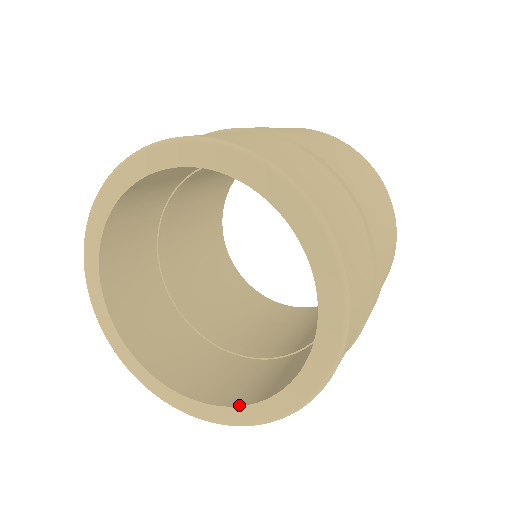
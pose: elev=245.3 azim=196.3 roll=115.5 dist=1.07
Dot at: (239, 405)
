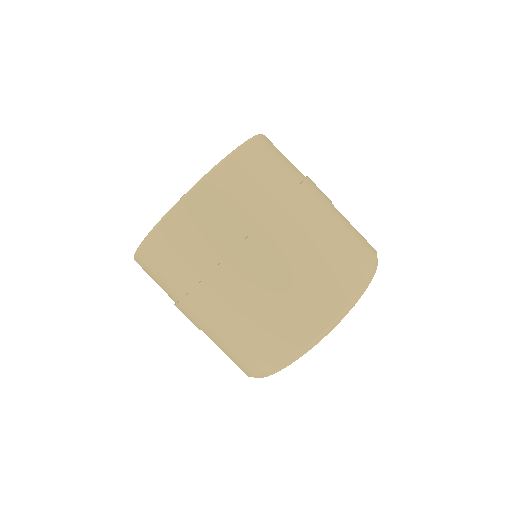
Dot at: occluded
